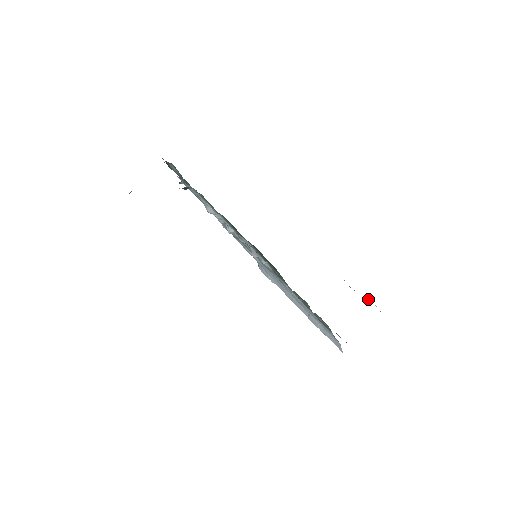
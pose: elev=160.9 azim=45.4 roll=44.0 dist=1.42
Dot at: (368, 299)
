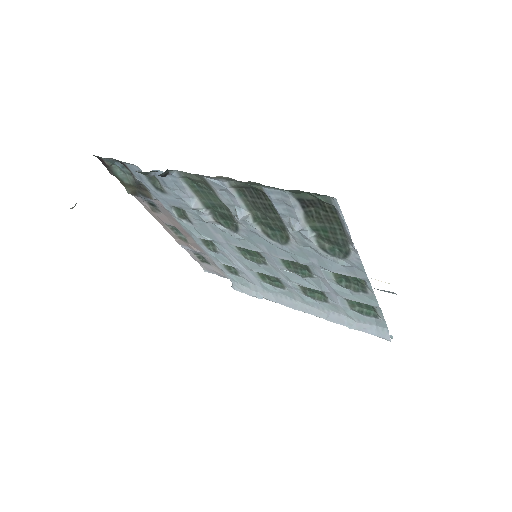
Dot at: occluded
